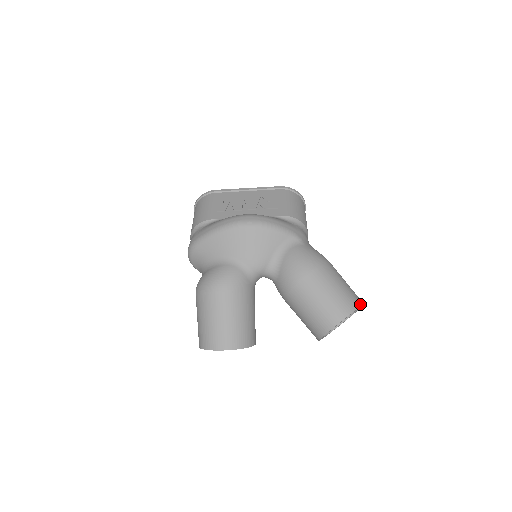
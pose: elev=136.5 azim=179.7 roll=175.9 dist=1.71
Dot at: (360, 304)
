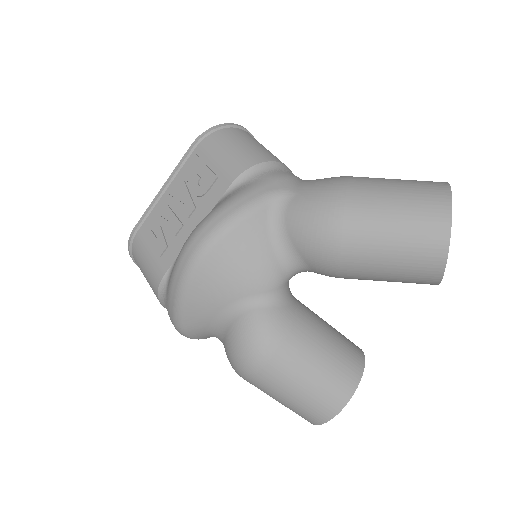
Dot at: (447, 193)
